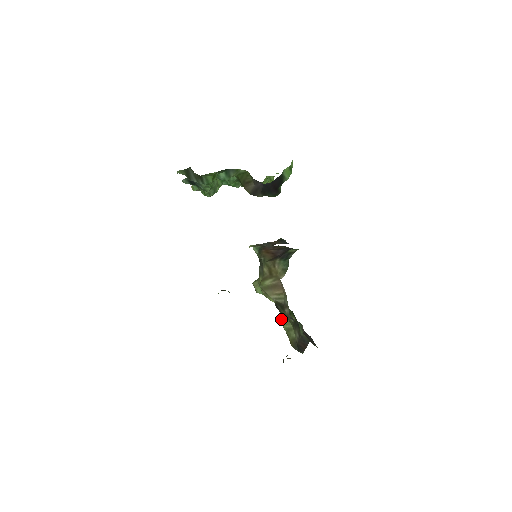
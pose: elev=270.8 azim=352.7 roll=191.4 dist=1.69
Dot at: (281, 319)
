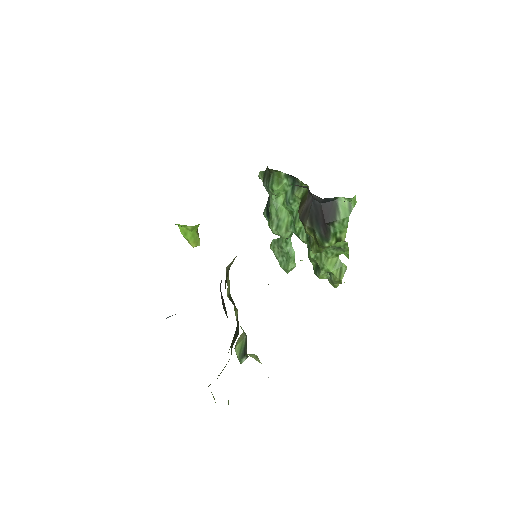
Dot at: occluded
